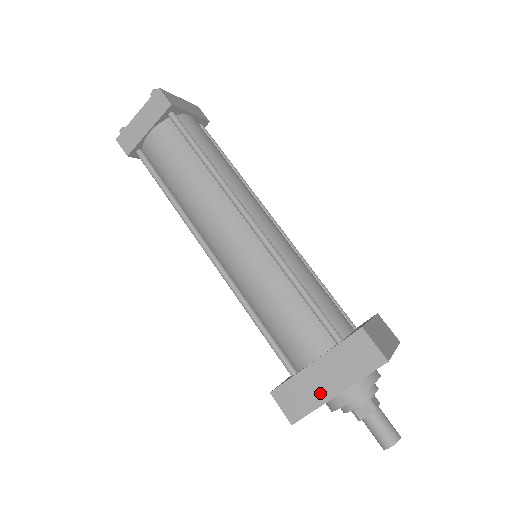
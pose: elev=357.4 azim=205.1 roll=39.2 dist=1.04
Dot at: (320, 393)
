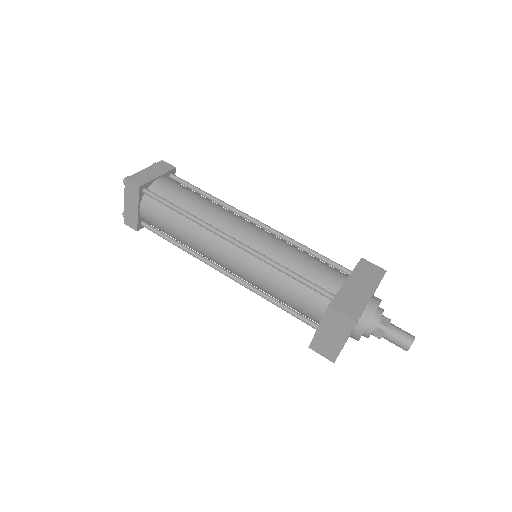
Dot at: (362, 296)
